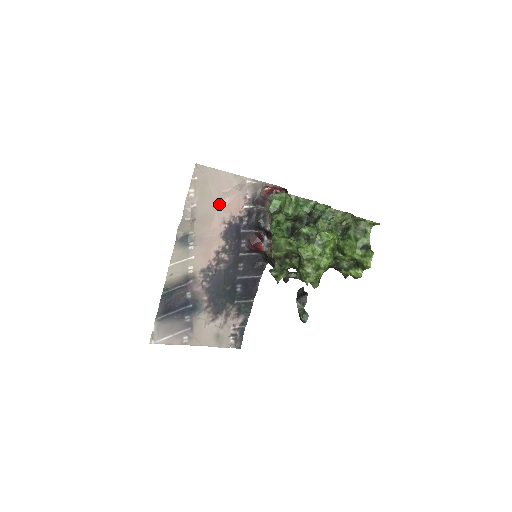
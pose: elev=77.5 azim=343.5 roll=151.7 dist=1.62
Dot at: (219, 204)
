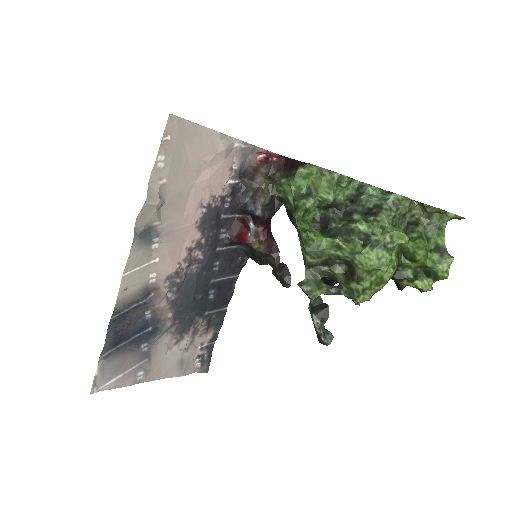
Dot at: (197, 178)
